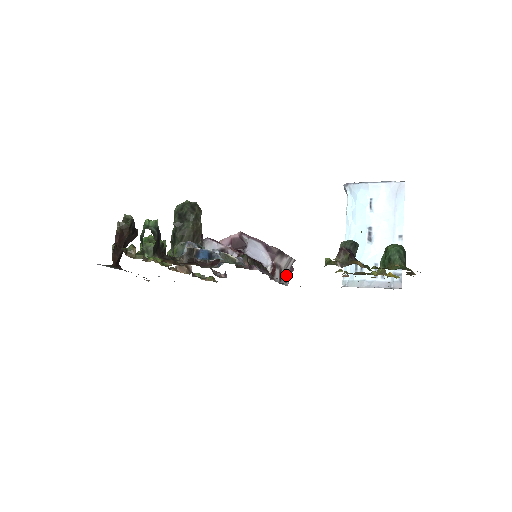
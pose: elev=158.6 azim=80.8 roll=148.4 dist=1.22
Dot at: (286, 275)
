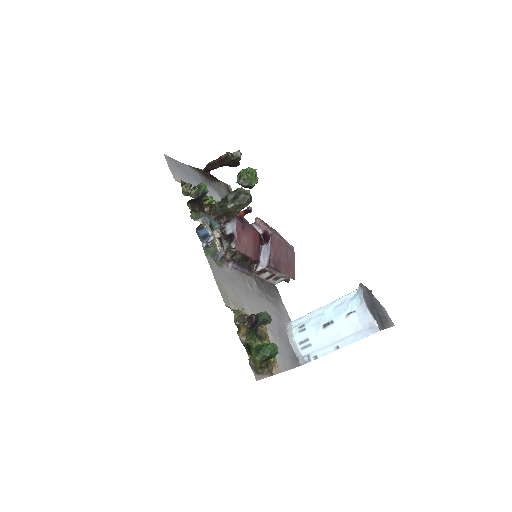
Dot at: (279, 279)
